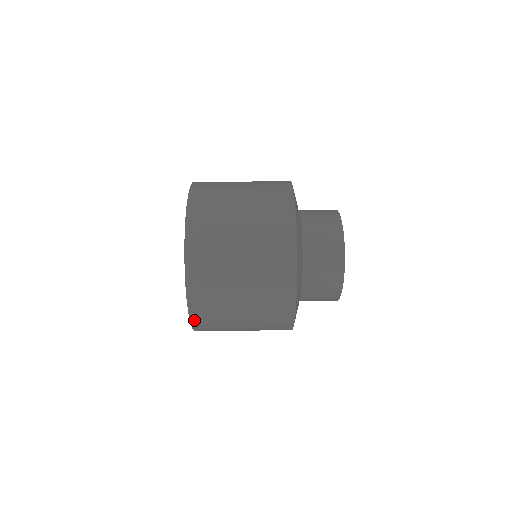
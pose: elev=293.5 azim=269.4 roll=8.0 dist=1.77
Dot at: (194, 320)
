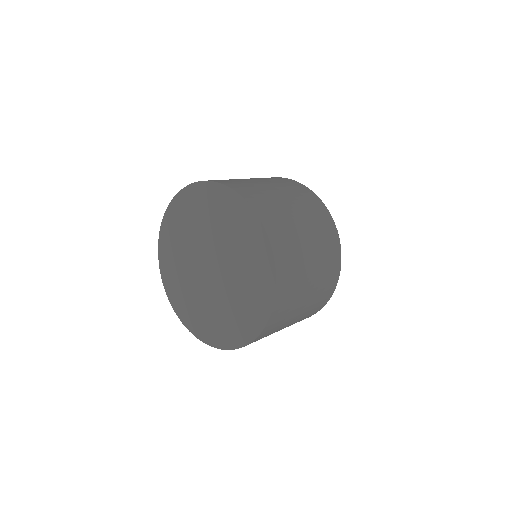
Dot at: (261, 334)
